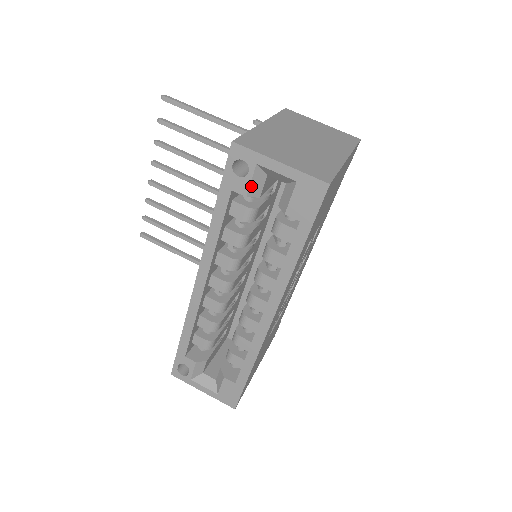
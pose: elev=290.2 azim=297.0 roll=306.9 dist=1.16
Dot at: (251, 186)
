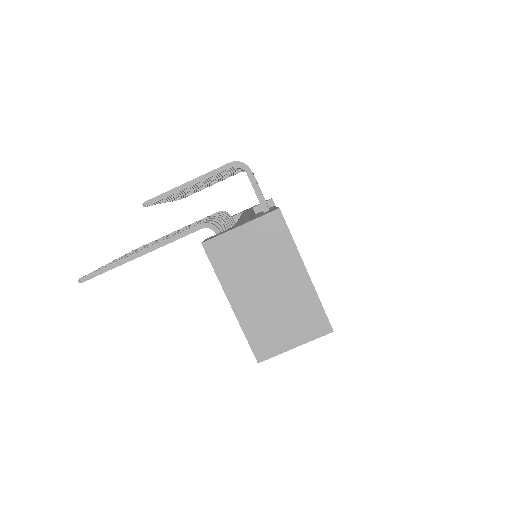
Dot at: occluded
